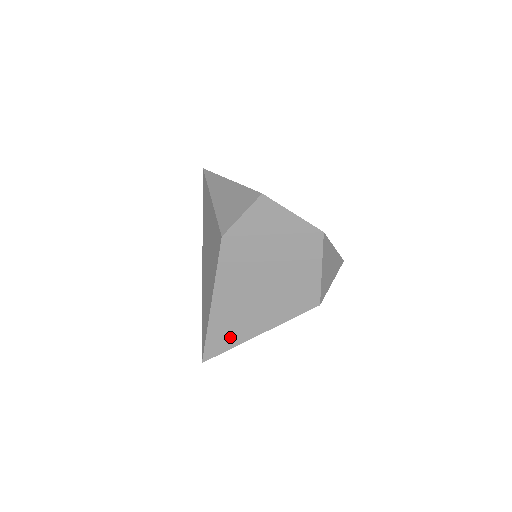
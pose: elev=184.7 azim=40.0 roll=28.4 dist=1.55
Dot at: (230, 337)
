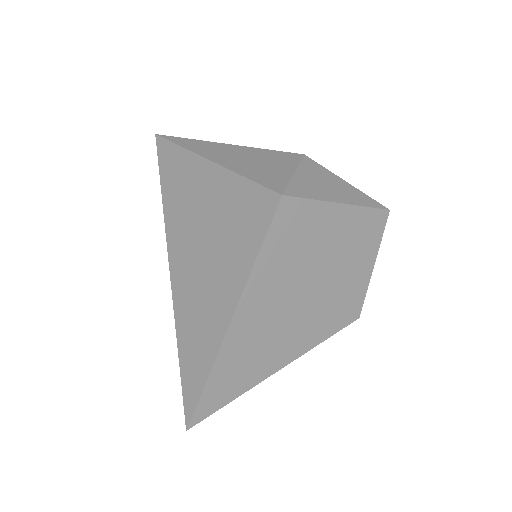
Dot at: (242, 376)
